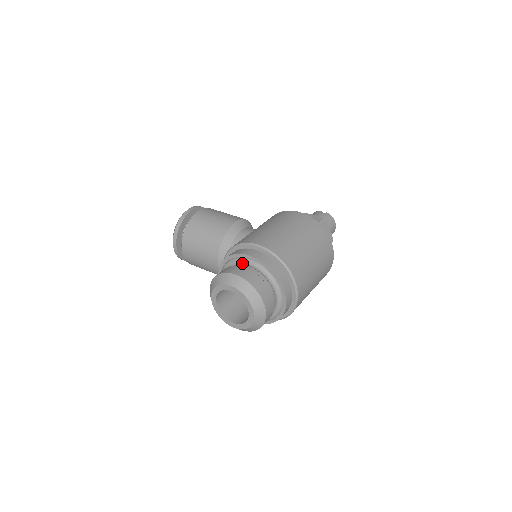
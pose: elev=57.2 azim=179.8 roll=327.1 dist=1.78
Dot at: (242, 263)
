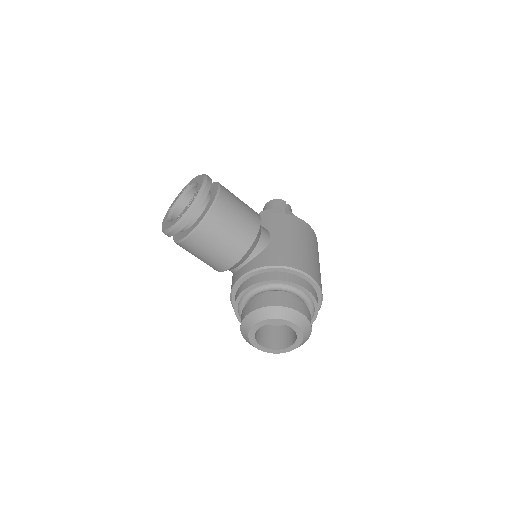
Dot at: (294, 293)
